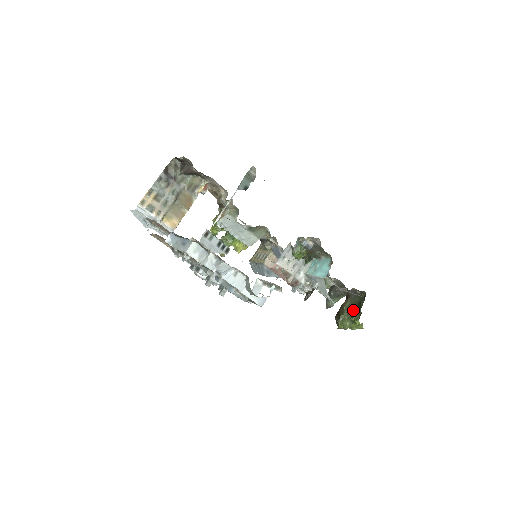
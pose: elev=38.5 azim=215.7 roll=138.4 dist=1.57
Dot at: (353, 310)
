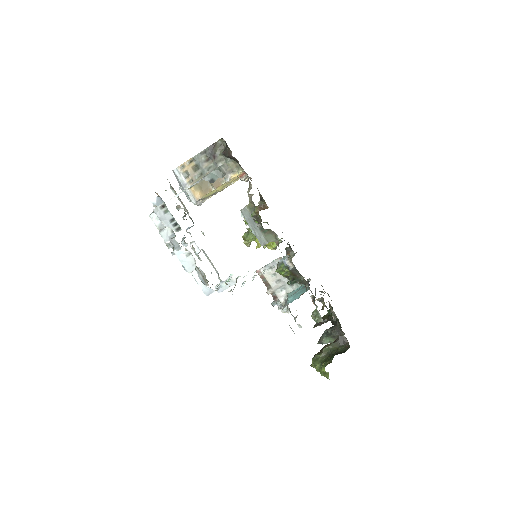
Dot at: (329, 356)
